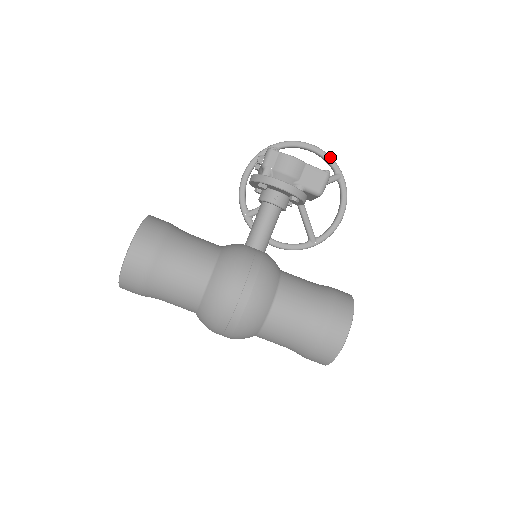
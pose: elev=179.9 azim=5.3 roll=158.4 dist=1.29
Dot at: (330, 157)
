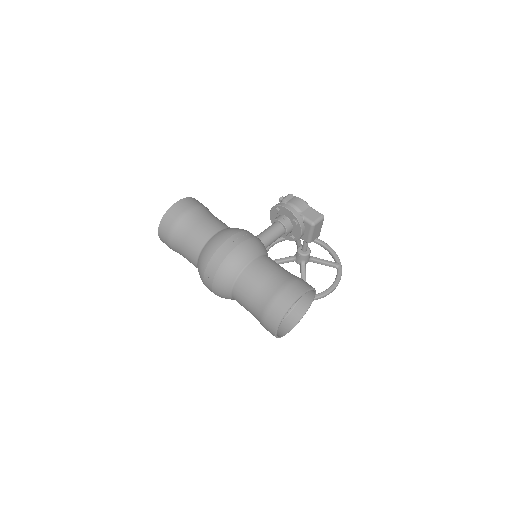
Dot at: (335, 252)
